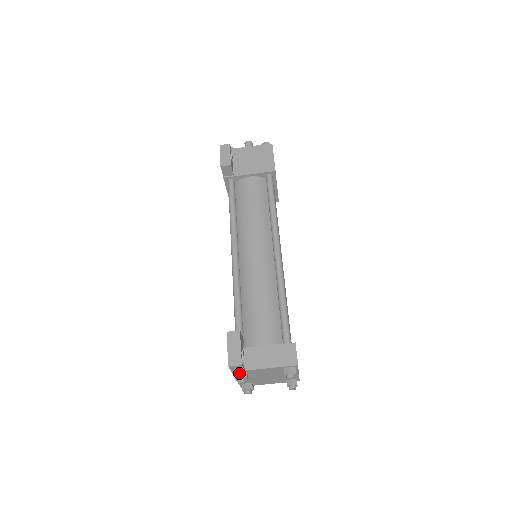
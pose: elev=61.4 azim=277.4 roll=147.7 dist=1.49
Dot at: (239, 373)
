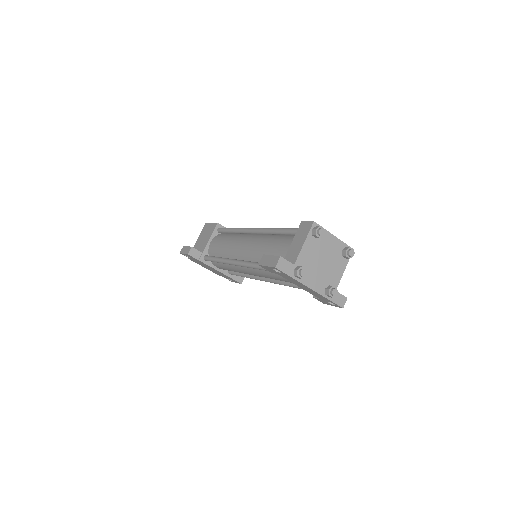
Dot at: (294, 271)
